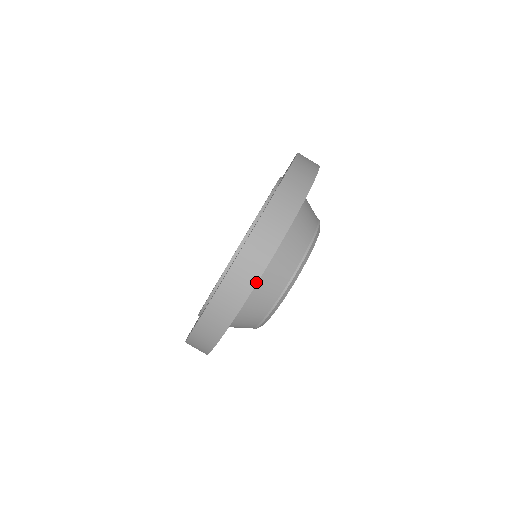
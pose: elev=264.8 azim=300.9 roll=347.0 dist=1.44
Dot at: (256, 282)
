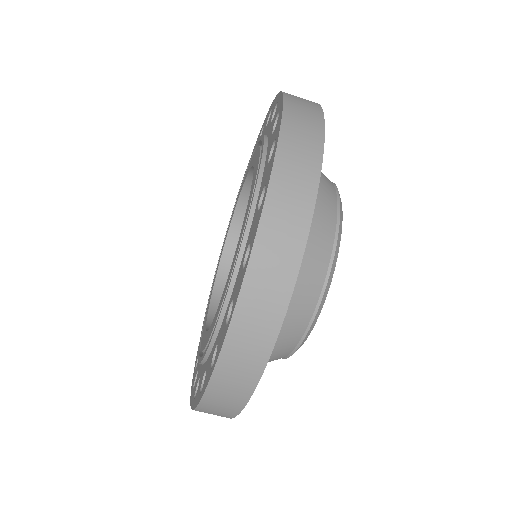
Dot at: (244, 404)
